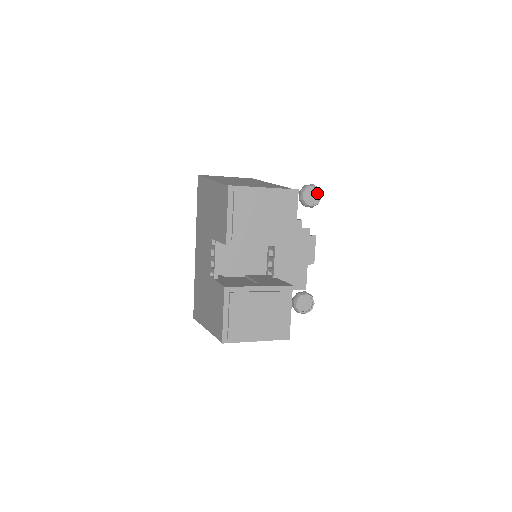
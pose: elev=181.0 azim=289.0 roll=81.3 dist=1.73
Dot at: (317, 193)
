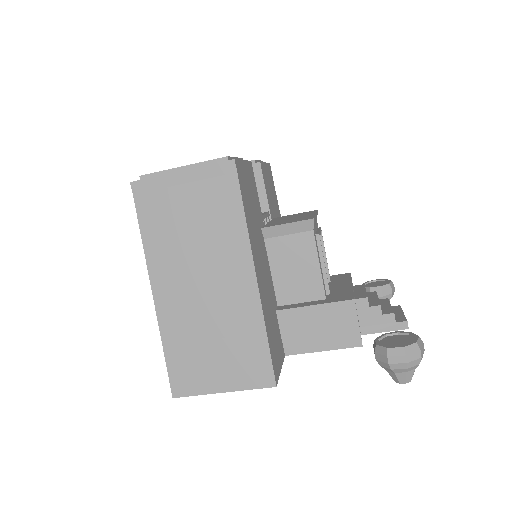
Dot at: (384, 282)
